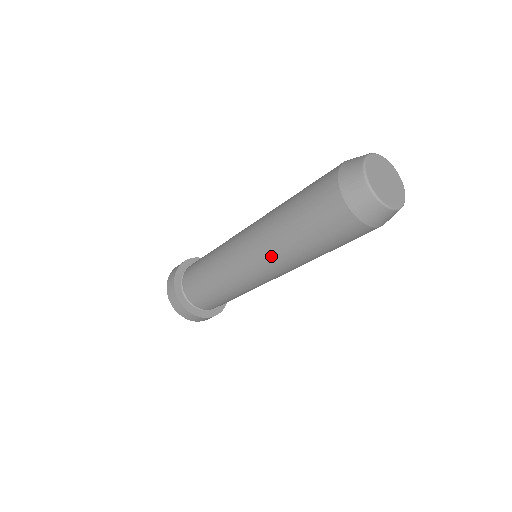
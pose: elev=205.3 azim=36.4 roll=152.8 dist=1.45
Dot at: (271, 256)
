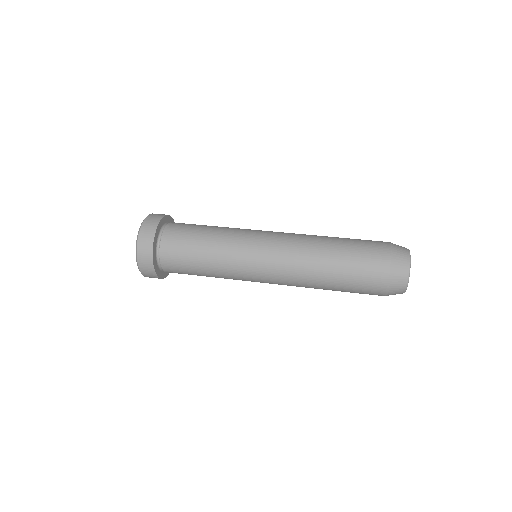
Dot at: occluded
